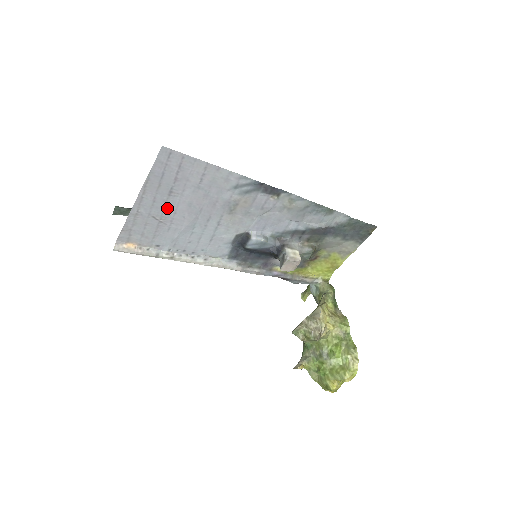
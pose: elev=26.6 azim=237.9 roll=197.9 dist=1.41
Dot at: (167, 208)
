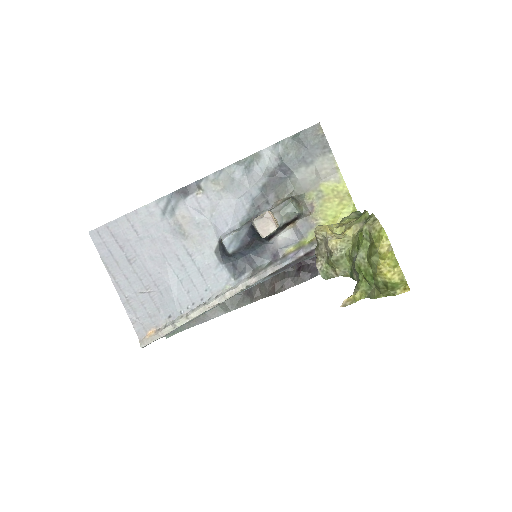
Dot at: (141, 276)
